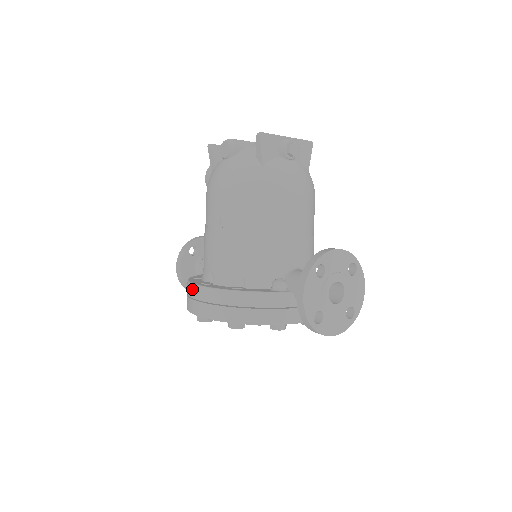
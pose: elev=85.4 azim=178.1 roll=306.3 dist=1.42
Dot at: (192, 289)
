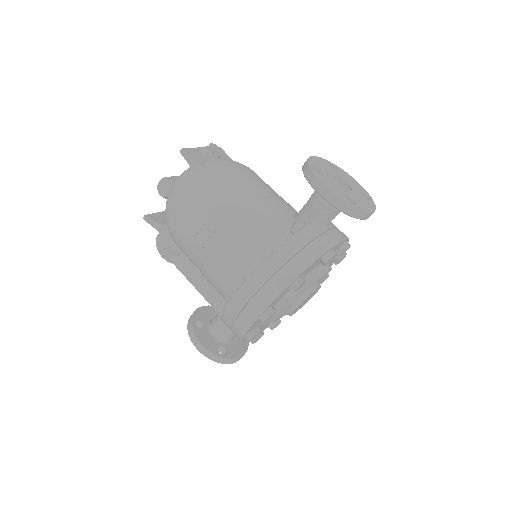
Dot at: (235, 302)
